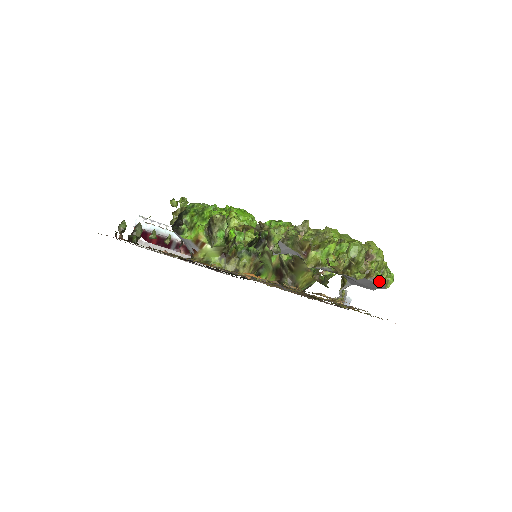
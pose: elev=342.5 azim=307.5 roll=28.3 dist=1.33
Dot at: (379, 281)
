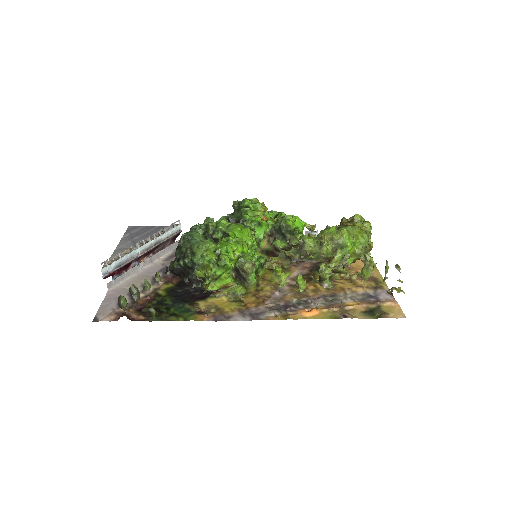
Dot at: occluded
